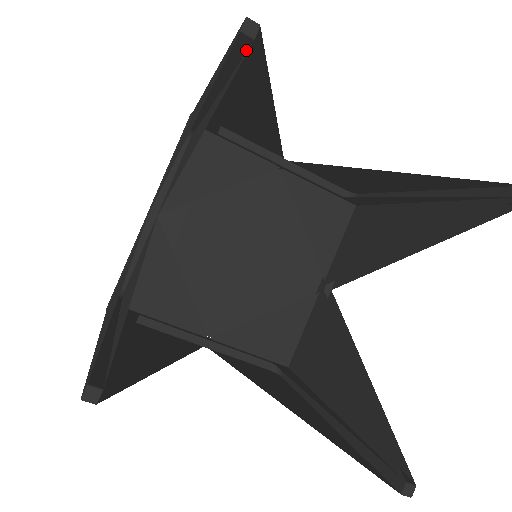
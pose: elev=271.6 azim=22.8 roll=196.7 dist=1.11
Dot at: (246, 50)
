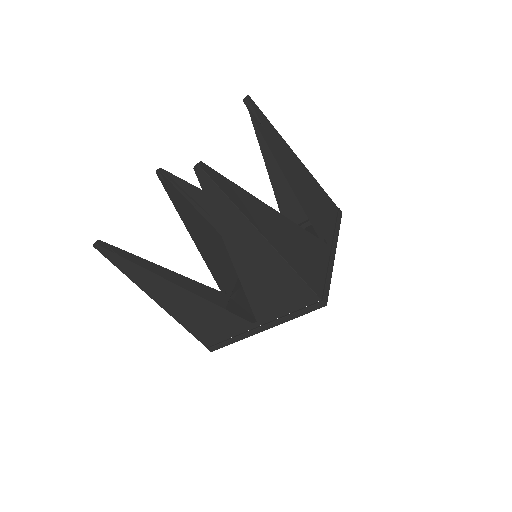
Dot at: (164, 176)
